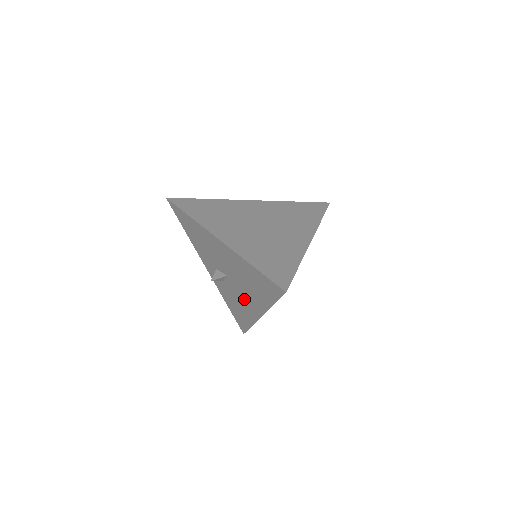
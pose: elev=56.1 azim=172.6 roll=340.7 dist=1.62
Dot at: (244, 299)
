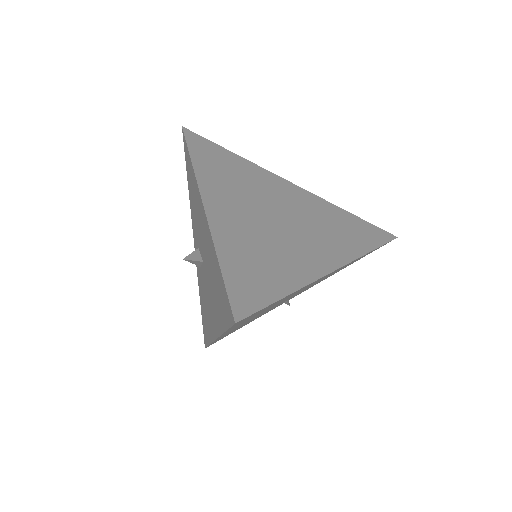
Dot at: (209, 304)
